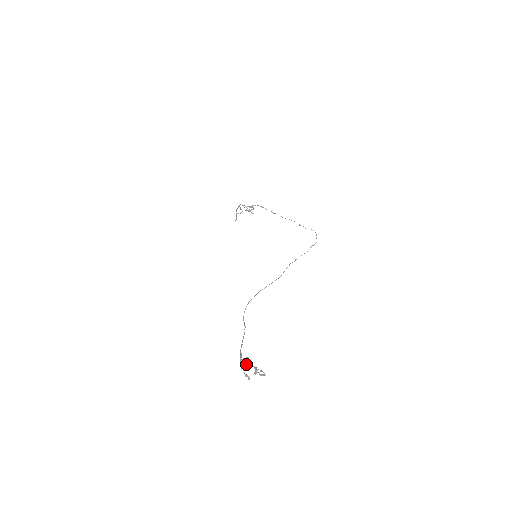
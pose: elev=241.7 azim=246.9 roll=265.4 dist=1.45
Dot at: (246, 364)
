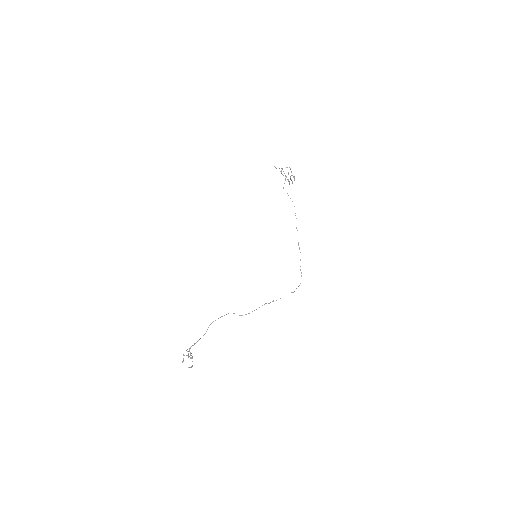
Dot at: (188, 351)
